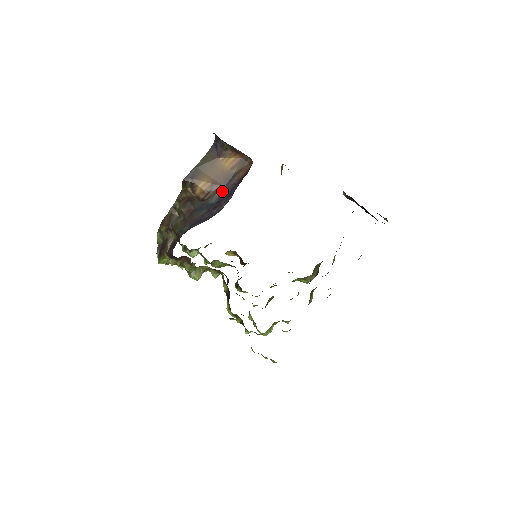
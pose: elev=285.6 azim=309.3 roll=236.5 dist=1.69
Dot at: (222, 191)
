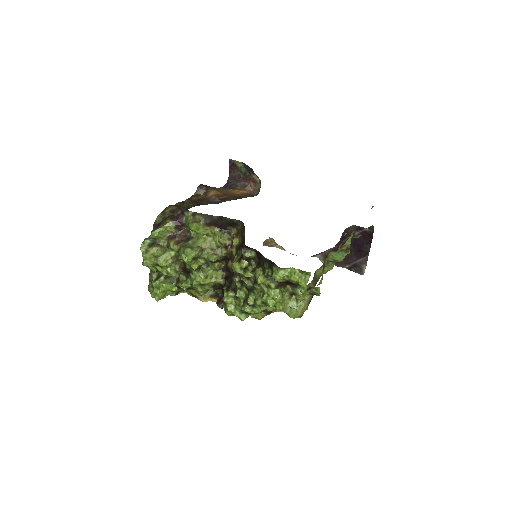
Dot at: (233, 199)
